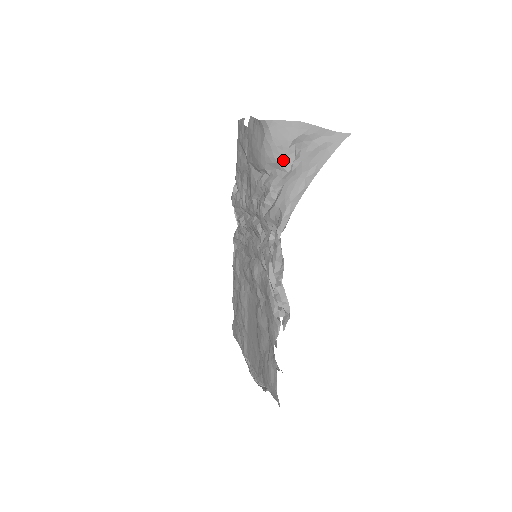
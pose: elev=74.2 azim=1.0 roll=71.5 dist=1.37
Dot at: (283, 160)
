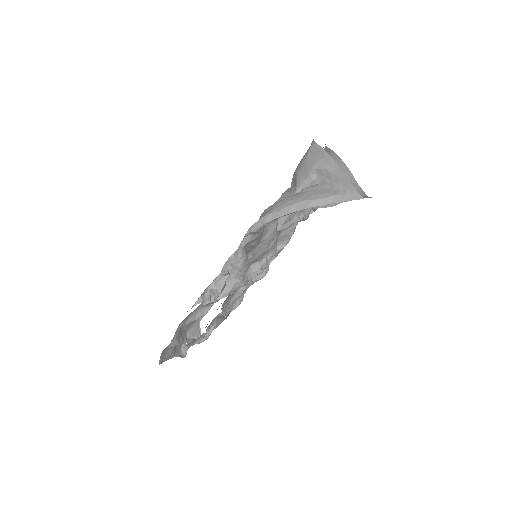
Dot at: (301, 180)
